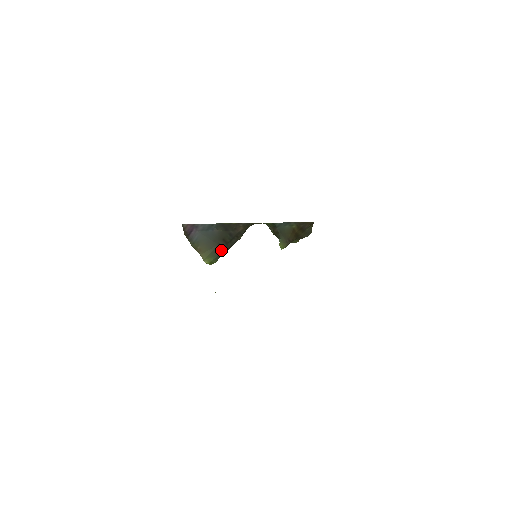
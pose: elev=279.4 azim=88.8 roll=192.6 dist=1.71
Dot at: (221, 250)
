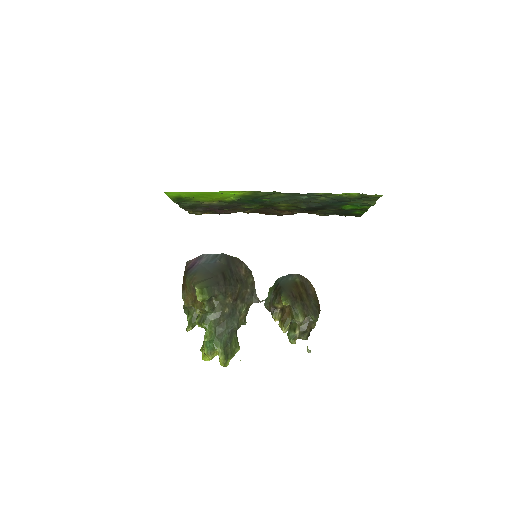
Dot at: (217, 283)
